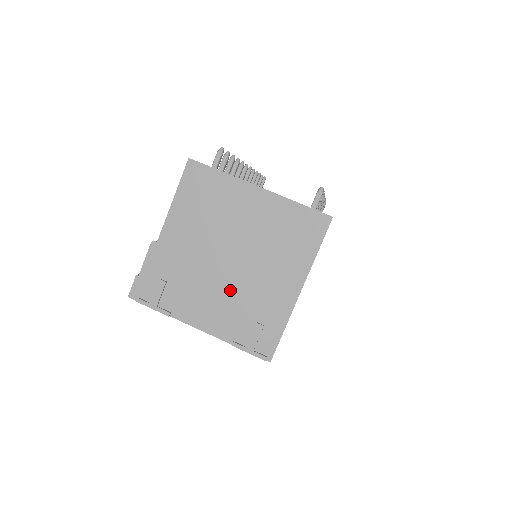
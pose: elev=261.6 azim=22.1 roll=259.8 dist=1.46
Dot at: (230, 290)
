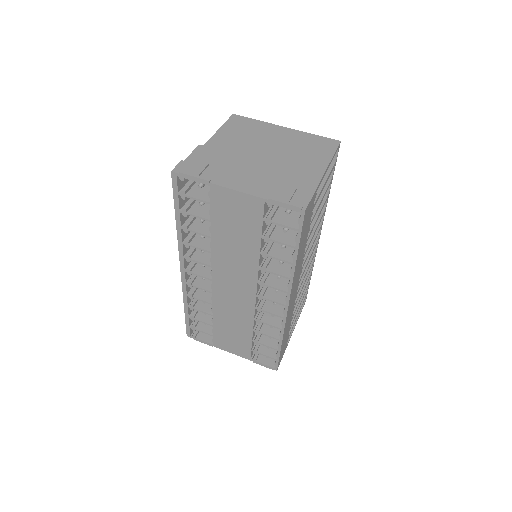
Dot at: (265, 170)
